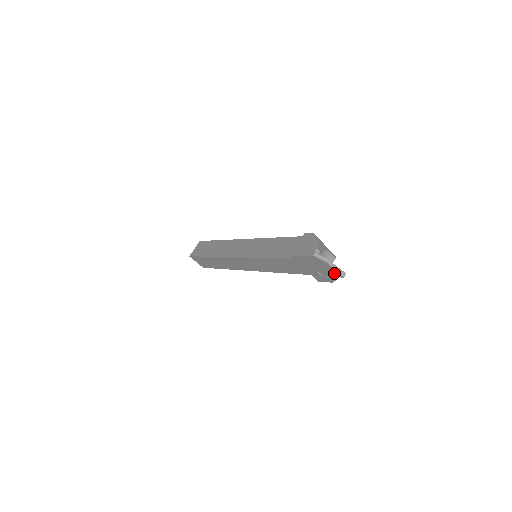
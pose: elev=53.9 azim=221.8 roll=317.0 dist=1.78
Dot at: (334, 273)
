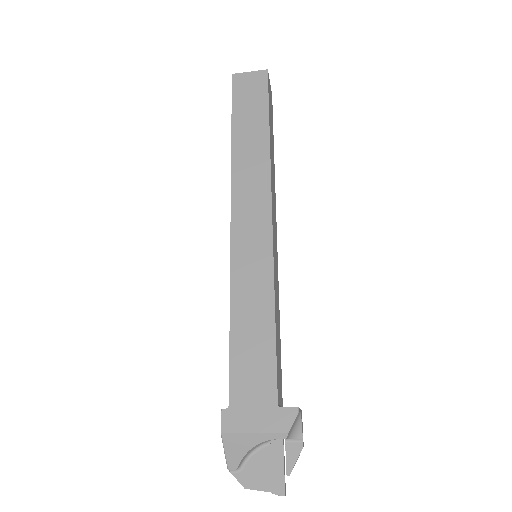
Dot at: (275, 479)
